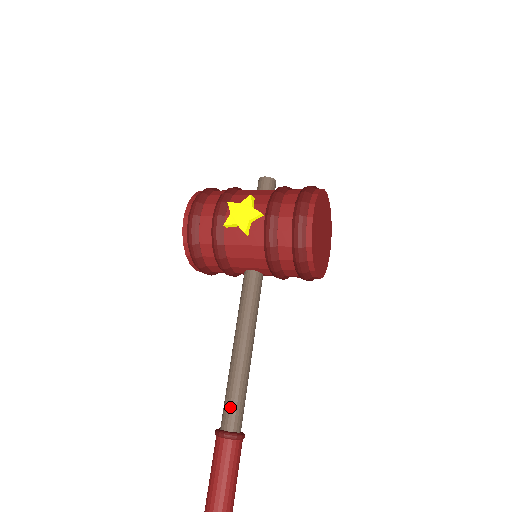
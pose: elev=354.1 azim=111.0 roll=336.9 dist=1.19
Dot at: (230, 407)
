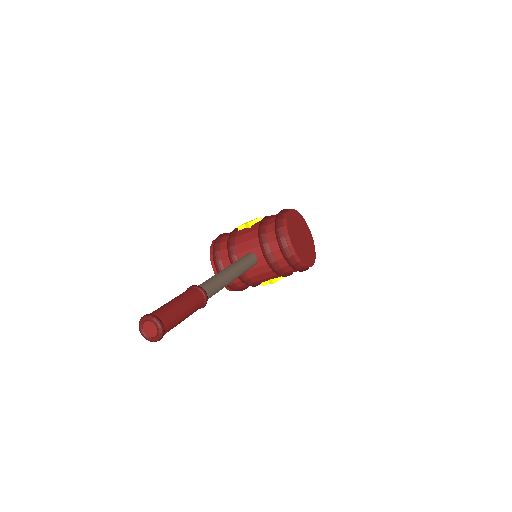
Dot at: (203, 282)
